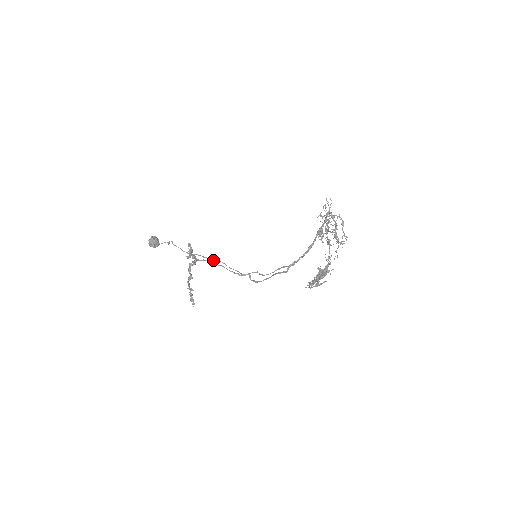
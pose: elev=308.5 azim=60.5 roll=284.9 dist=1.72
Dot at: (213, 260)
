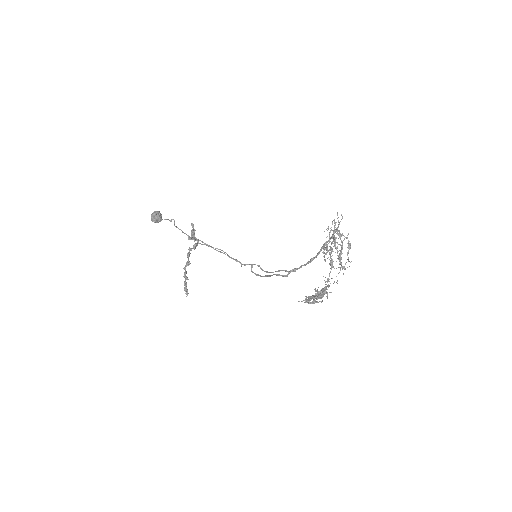
Dot at: occluded
